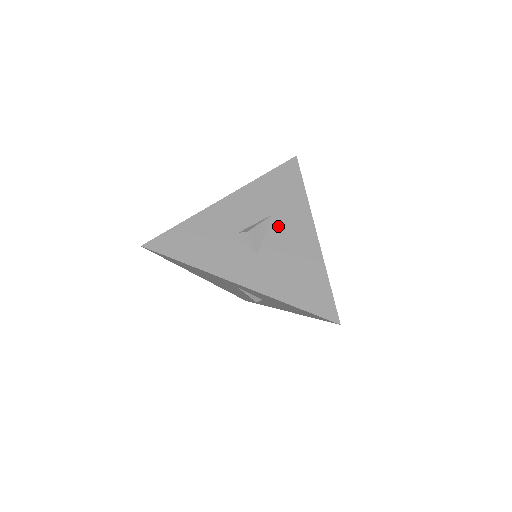
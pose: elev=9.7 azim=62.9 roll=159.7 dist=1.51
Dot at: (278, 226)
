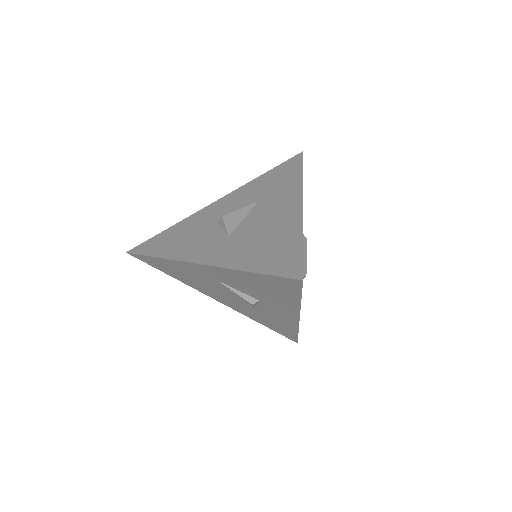
Dot at: (261, 208)
